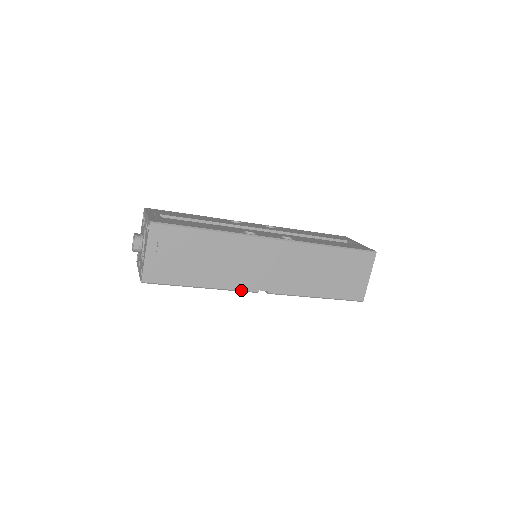
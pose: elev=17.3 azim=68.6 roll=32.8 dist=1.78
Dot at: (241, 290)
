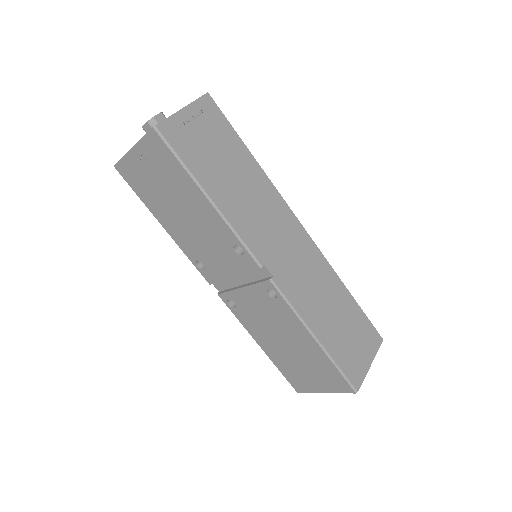
Dot at: (247, 245)
